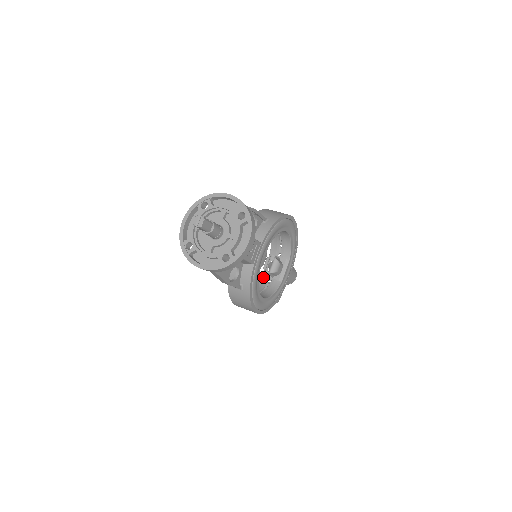
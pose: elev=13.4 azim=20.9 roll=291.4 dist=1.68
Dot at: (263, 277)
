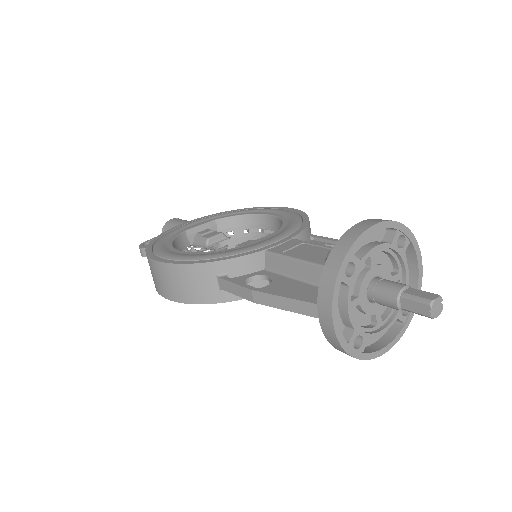
Dot at: (185, 235)
